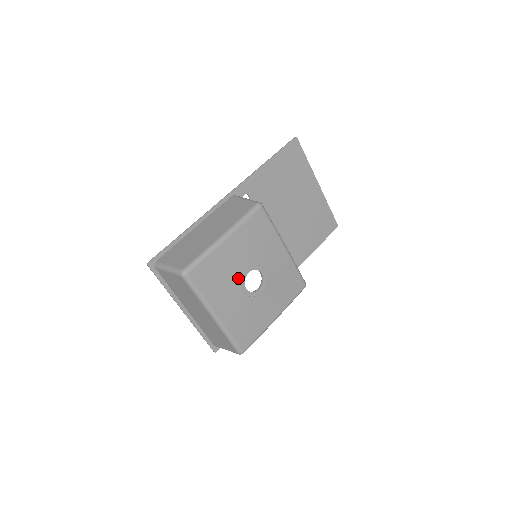
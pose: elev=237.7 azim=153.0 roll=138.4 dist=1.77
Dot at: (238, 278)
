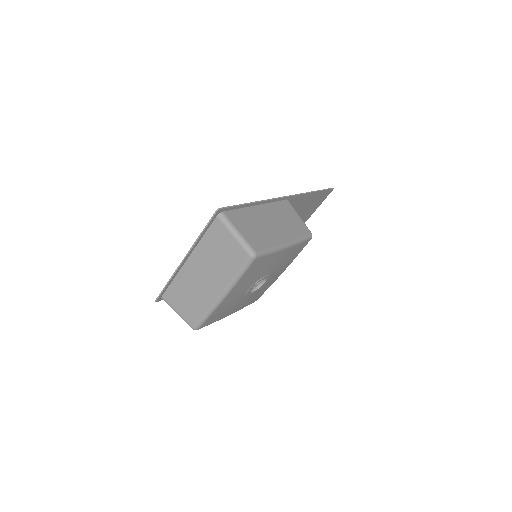
Dot at: (259, 279)
